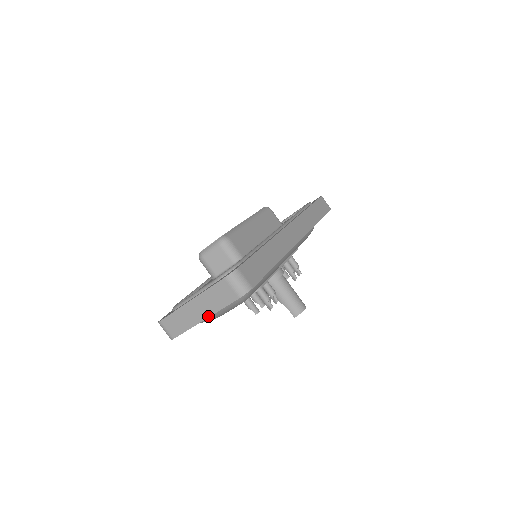
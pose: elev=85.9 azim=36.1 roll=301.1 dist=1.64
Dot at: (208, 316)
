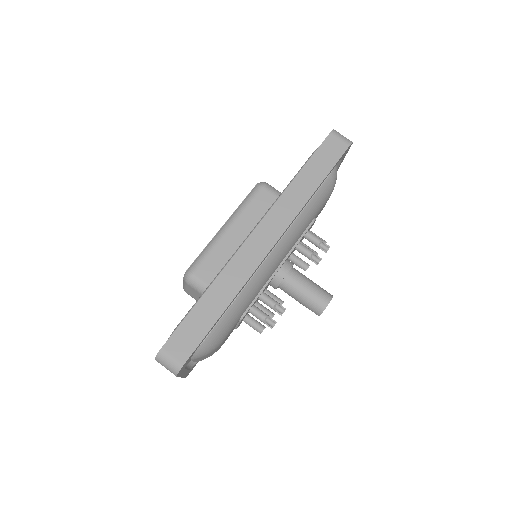
Dot at: occluded
